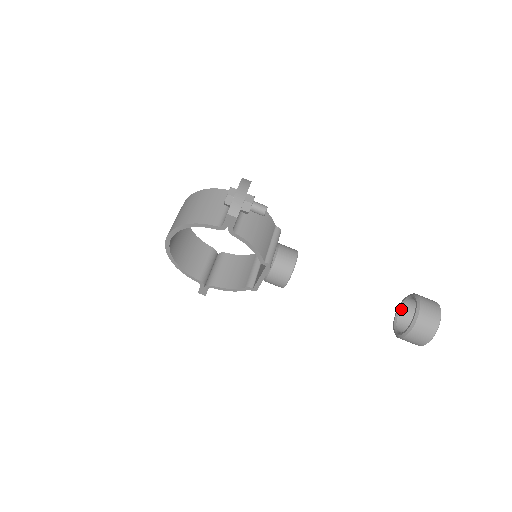
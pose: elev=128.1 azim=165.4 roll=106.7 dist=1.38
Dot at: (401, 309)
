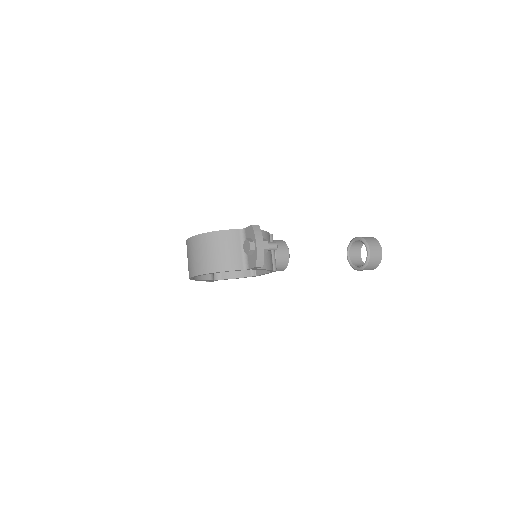
Dot at: (351, 245)
